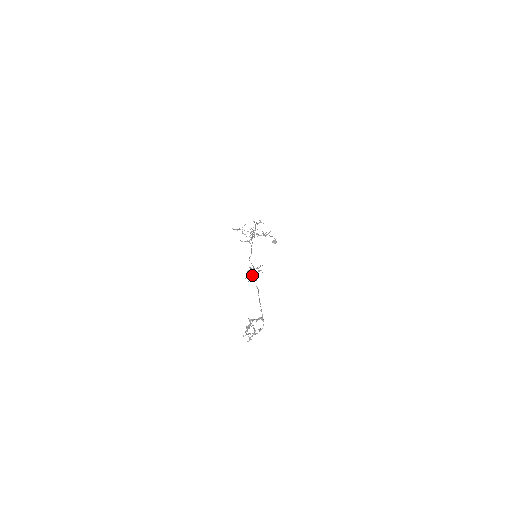
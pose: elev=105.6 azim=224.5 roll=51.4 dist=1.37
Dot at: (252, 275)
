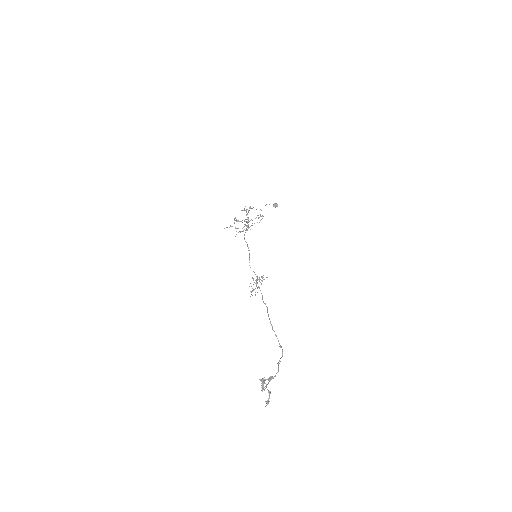
Dot at: (257, 288)
